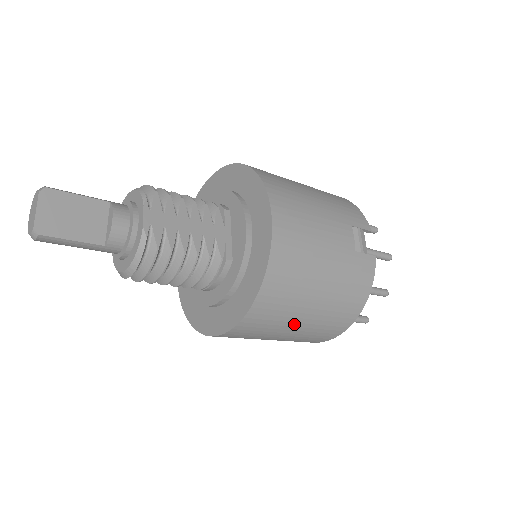
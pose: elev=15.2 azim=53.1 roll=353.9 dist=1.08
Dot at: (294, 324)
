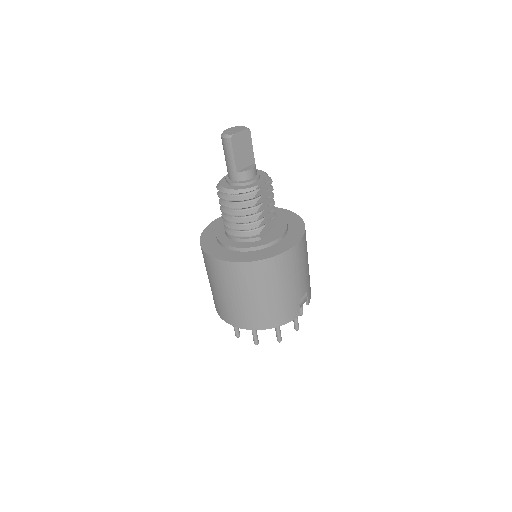
Dot at: (247, 294)
